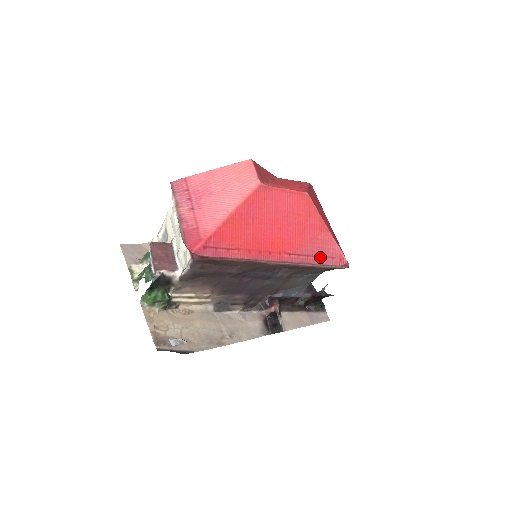
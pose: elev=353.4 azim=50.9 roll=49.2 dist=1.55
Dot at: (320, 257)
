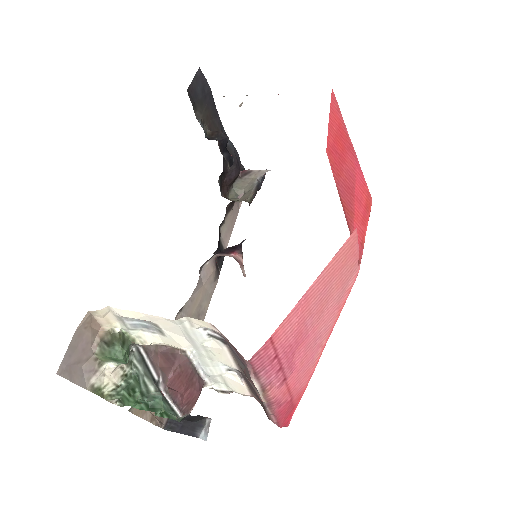
Dot at: occluded
